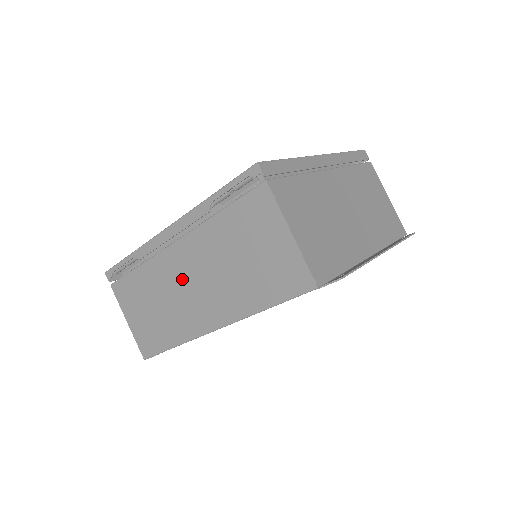
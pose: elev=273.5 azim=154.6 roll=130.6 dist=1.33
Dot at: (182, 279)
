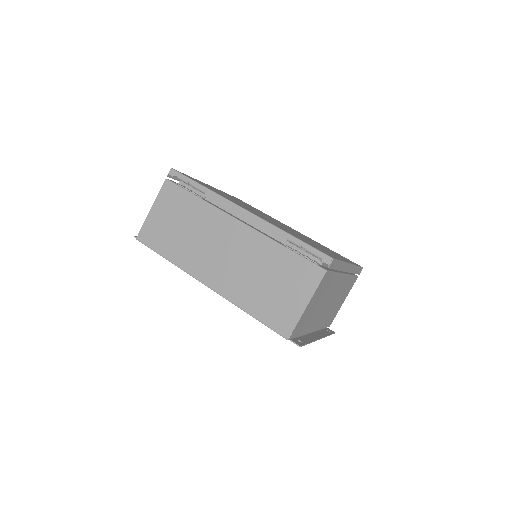
Dot at: (220, 241)
